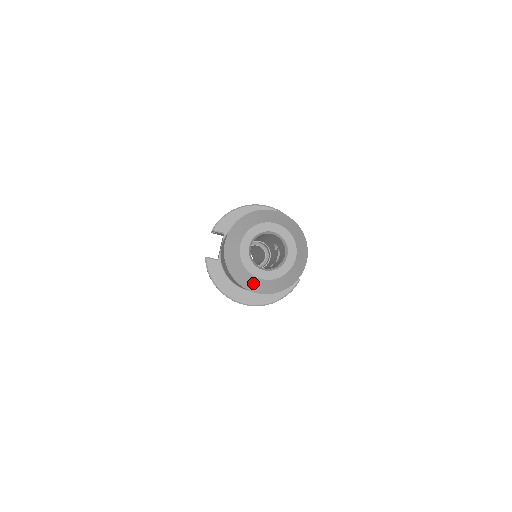
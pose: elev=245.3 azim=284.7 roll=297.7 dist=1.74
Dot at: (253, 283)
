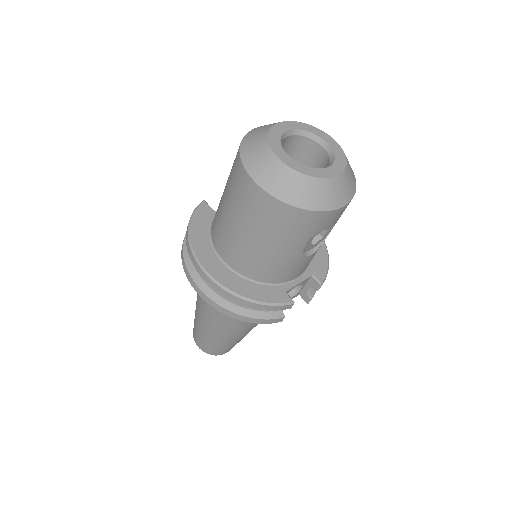
Dot at: (262, 161)
